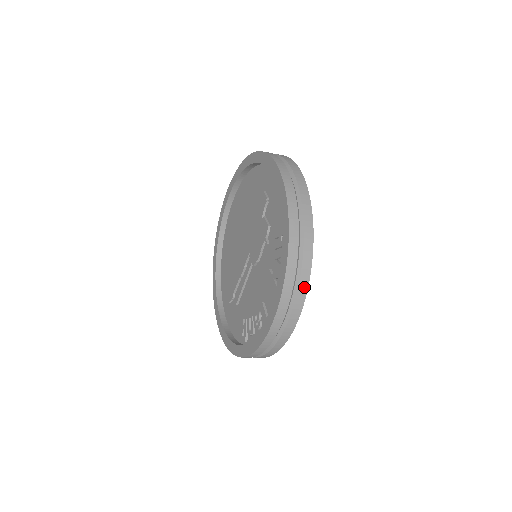
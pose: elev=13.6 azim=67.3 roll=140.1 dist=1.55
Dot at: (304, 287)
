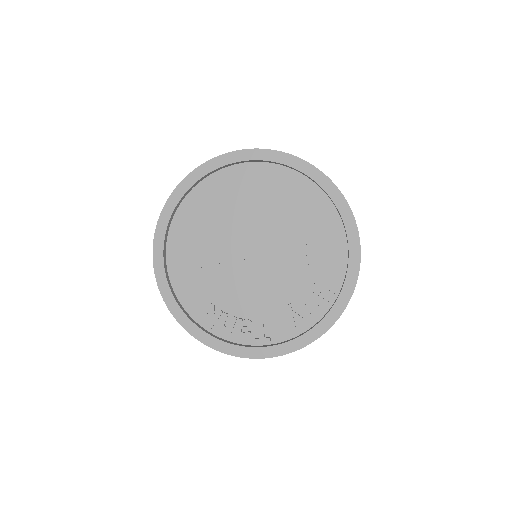
Dot at: occluded
